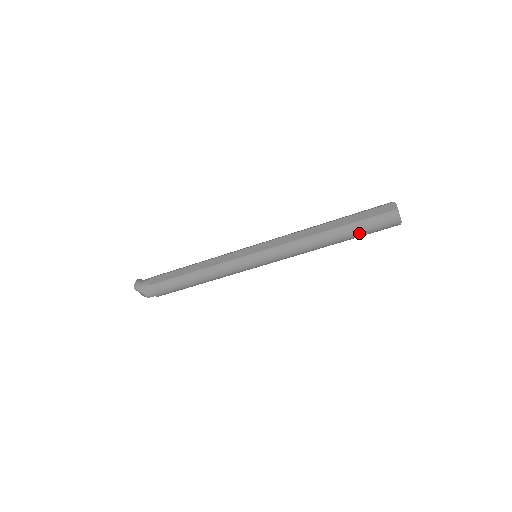
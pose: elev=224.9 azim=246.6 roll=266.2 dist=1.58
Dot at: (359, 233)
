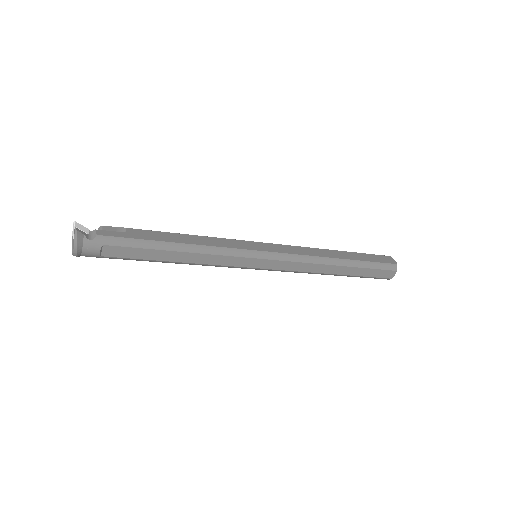
Dot at: occluded
